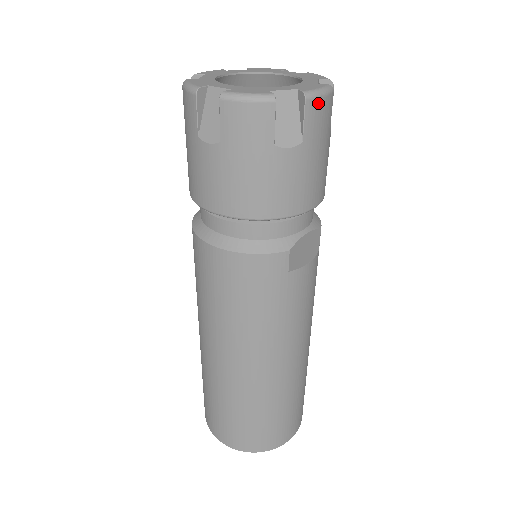
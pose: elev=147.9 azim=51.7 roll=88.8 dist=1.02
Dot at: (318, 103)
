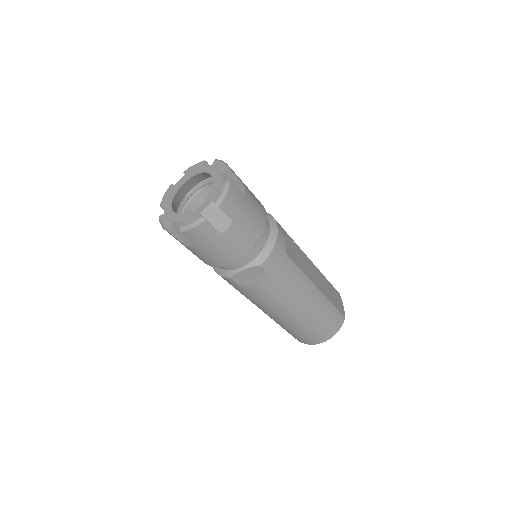
Dot at: (191, 232)
